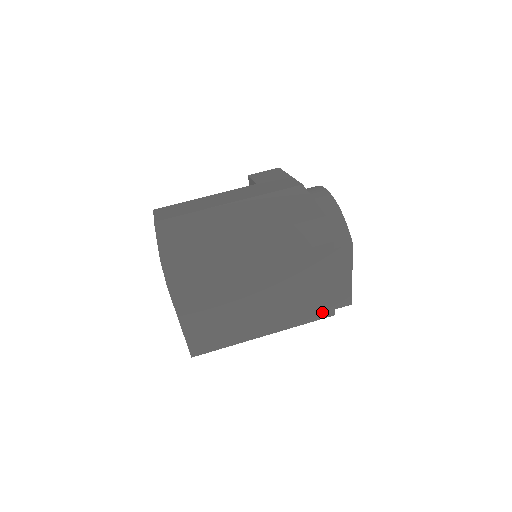
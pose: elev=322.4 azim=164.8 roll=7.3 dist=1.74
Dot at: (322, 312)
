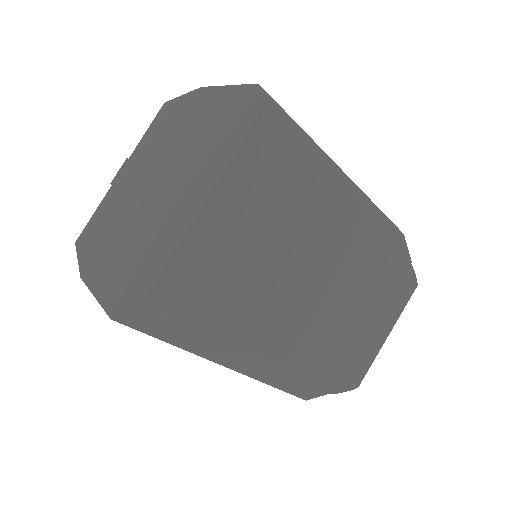
Dot at: (332, 372)
